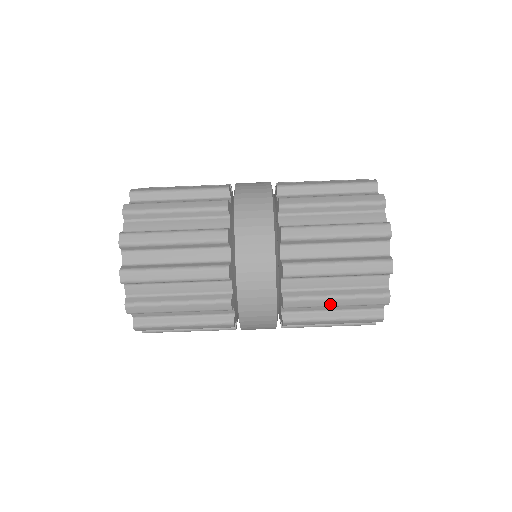
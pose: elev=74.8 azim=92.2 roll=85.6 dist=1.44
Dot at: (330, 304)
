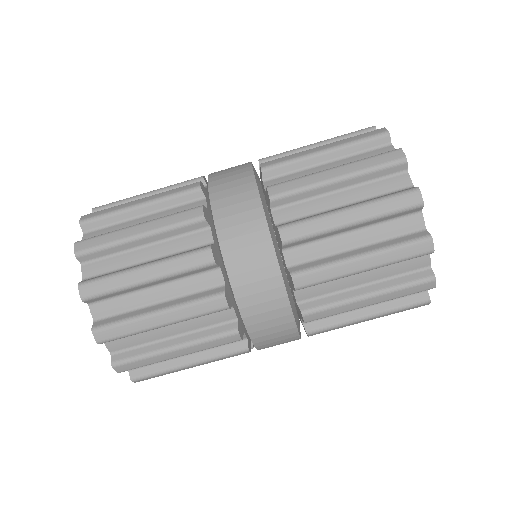
Dot at: (361, 305)
